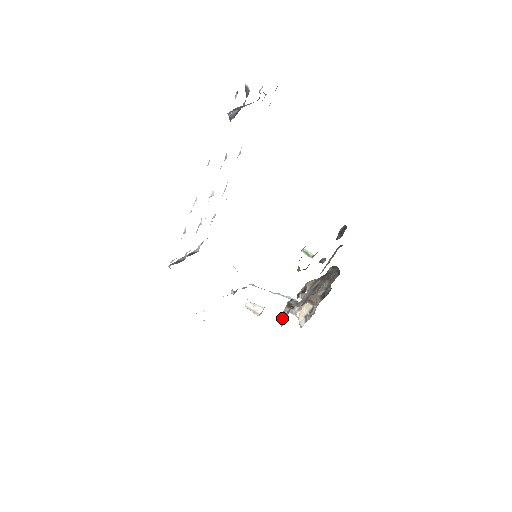
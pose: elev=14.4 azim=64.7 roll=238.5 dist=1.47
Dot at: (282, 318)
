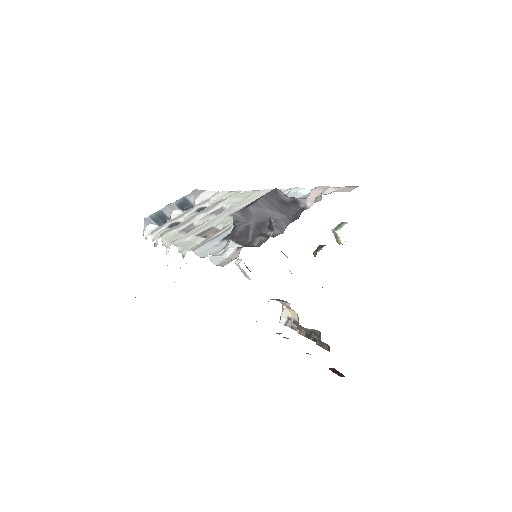
Dot at: occluded
